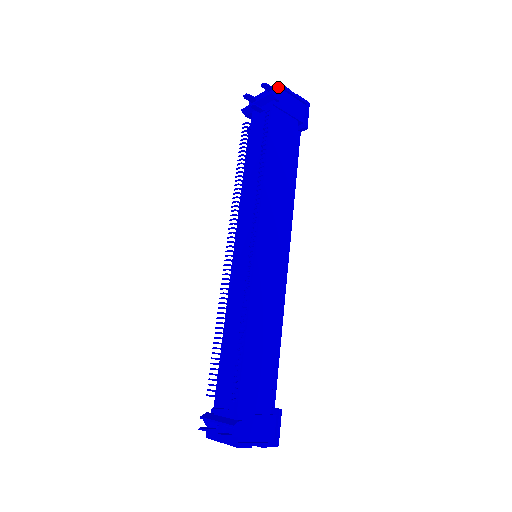
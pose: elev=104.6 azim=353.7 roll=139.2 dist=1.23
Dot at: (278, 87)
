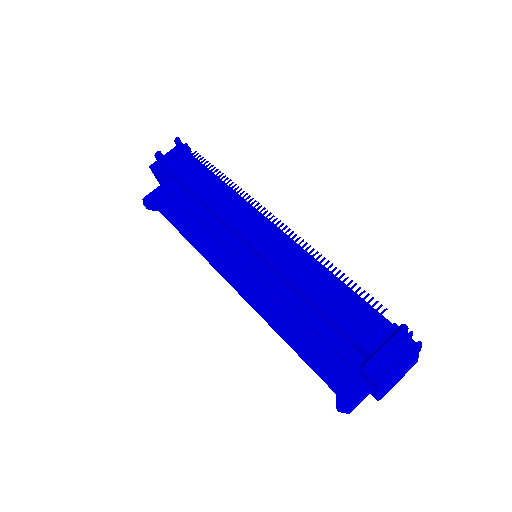
Dot at: occluded
